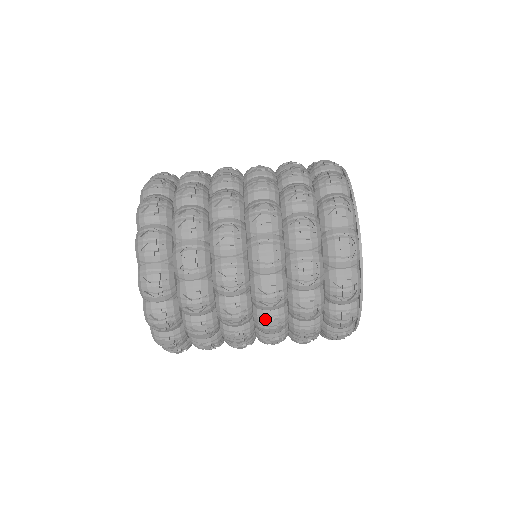
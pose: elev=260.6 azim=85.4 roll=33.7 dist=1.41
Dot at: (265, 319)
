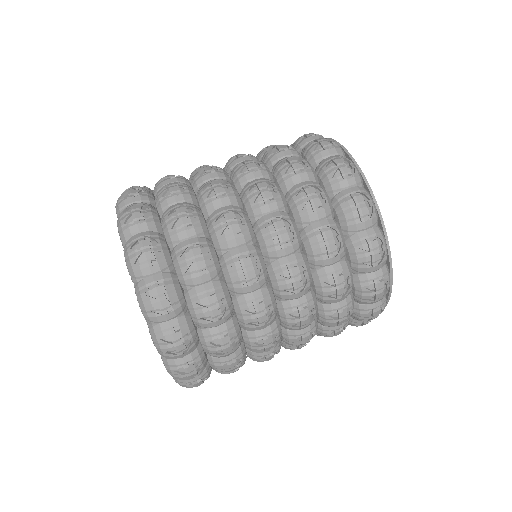
Dot at: (268, 223)
